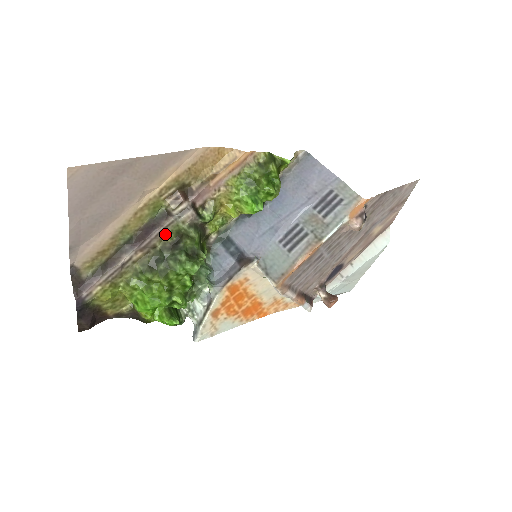
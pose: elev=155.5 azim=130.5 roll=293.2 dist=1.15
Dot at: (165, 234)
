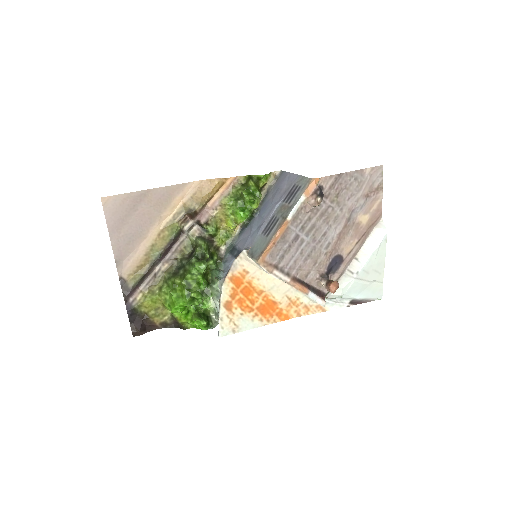
Dot at: (183, 248)
